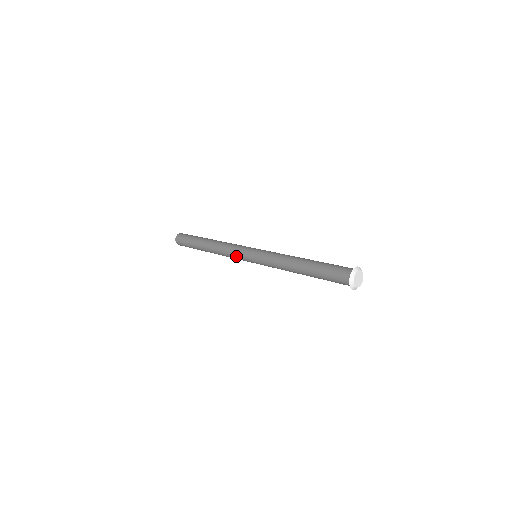
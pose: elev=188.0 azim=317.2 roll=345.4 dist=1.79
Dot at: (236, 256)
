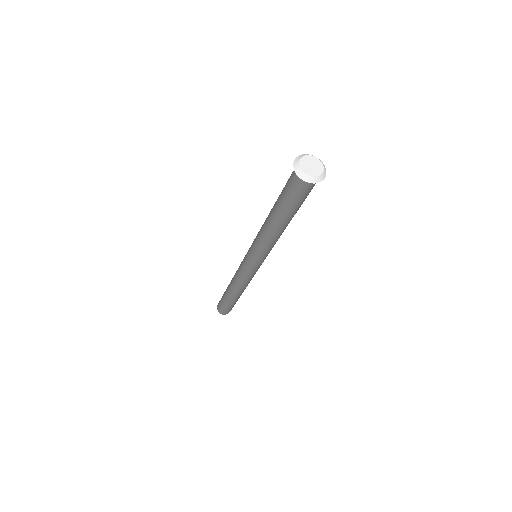
Dot at: (241, 270)
